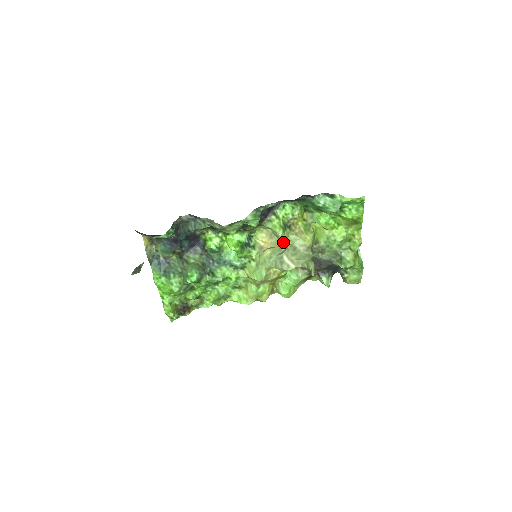
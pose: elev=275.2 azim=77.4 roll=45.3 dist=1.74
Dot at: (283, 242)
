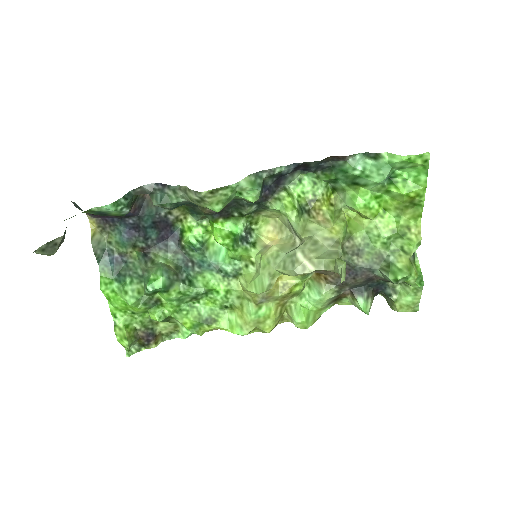
Dot at: (297, 233)
